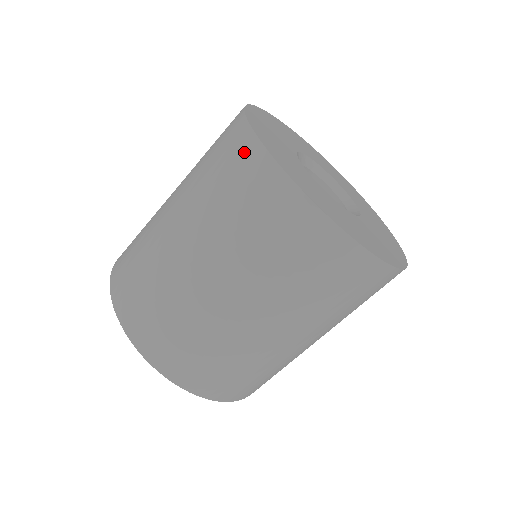
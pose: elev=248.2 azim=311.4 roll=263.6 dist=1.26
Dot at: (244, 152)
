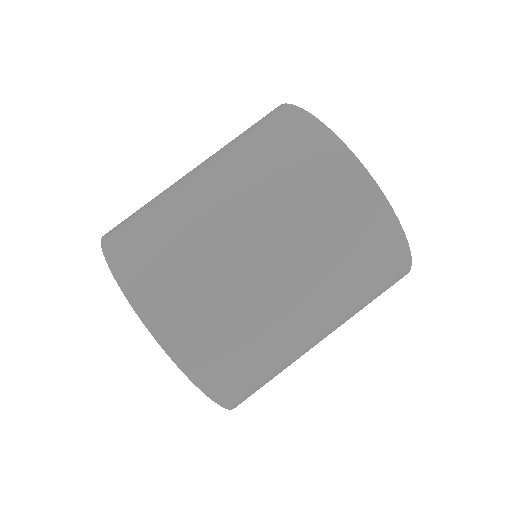
Dot at: (360, 194)
